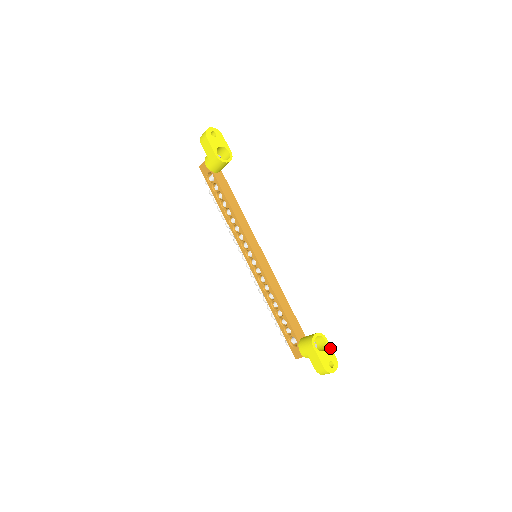
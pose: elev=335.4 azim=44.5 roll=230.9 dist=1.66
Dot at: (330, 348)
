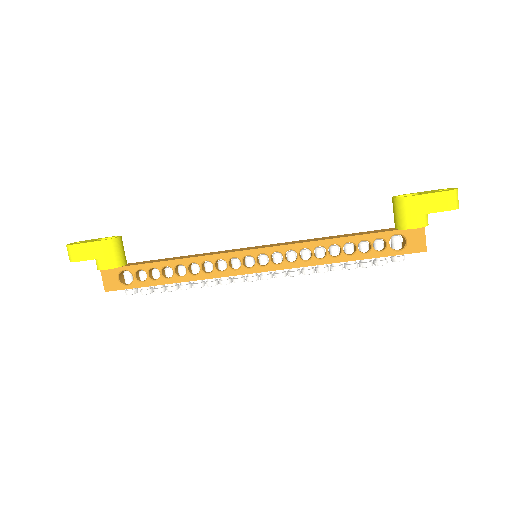
Dot at: occluded
